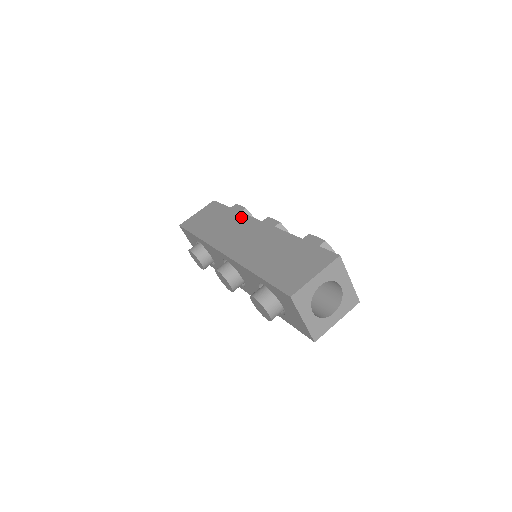
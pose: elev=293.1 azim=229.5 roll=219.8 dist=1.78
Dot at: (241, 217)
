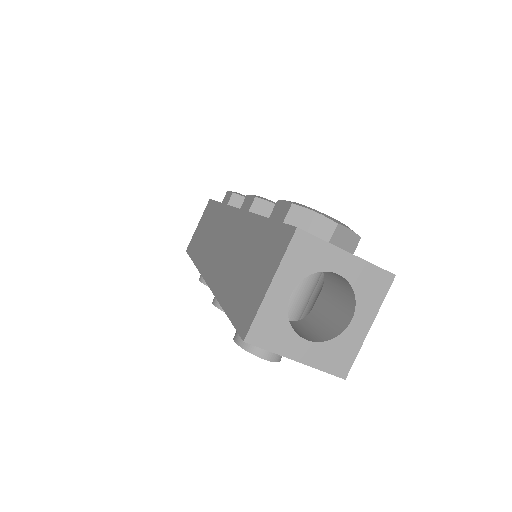
Dot at: (222, 212)
